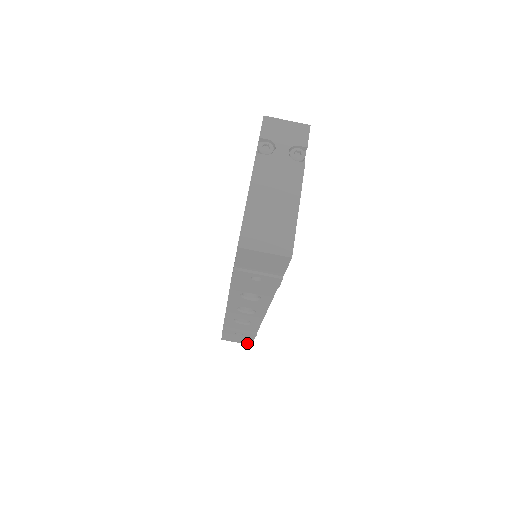
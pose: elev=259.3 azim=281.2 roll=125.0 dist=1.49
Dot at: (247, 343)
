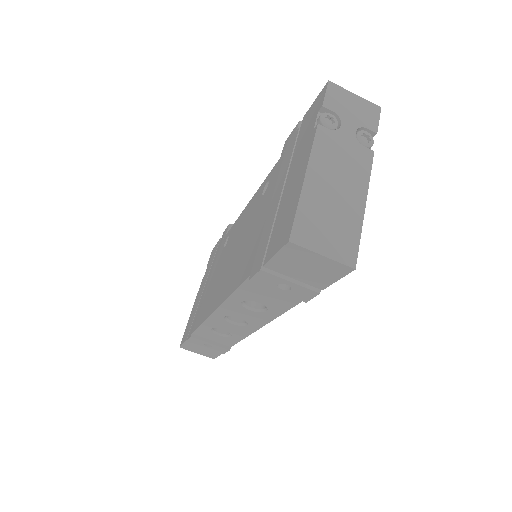
Dot at: (210, 356)
